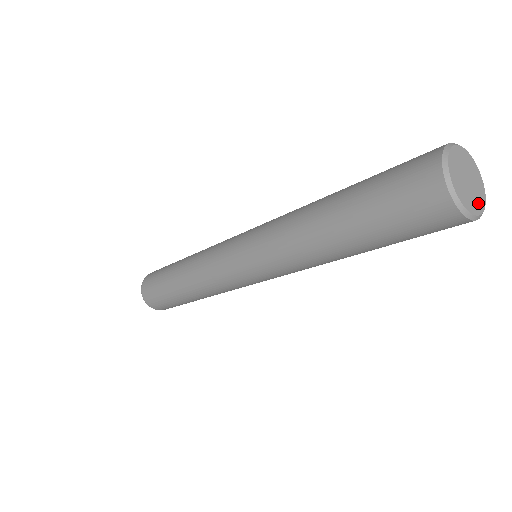
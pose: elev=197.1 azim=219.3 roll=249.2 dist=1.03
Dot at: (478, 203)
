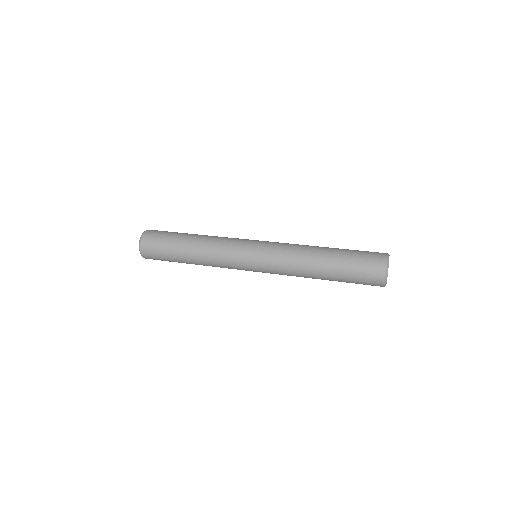
Dot at: occluded
